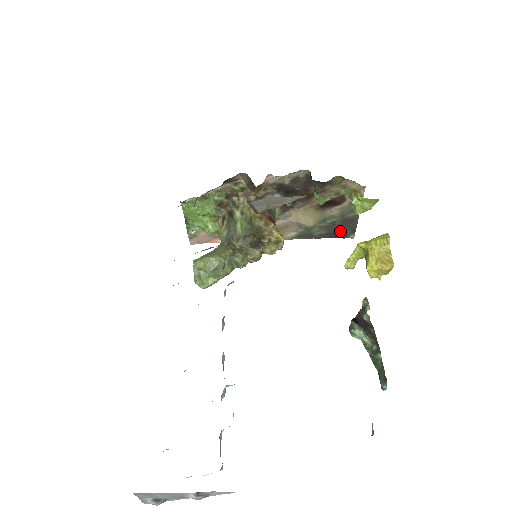
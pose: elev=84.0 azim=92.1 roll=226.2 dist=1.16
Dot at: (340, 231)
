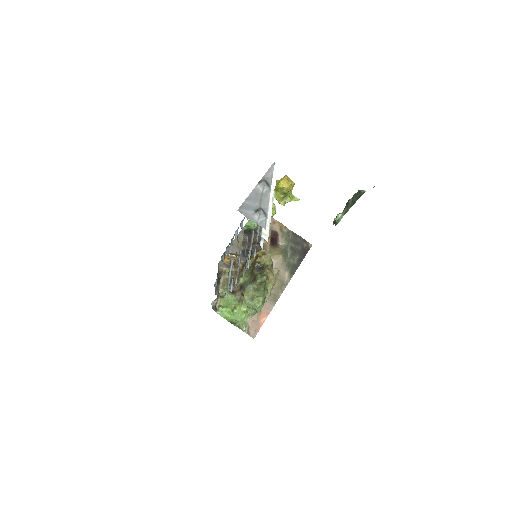
Dot at: (301, 249)
